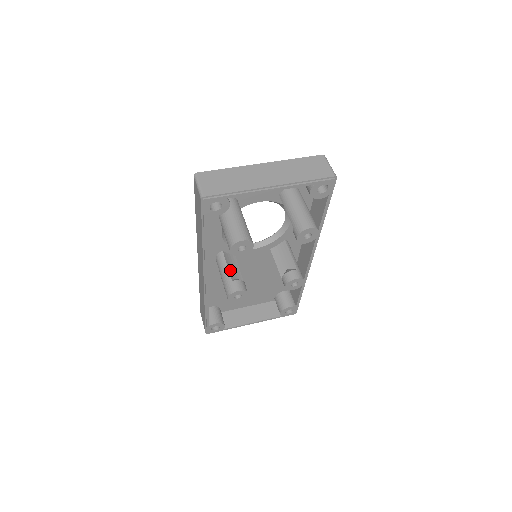
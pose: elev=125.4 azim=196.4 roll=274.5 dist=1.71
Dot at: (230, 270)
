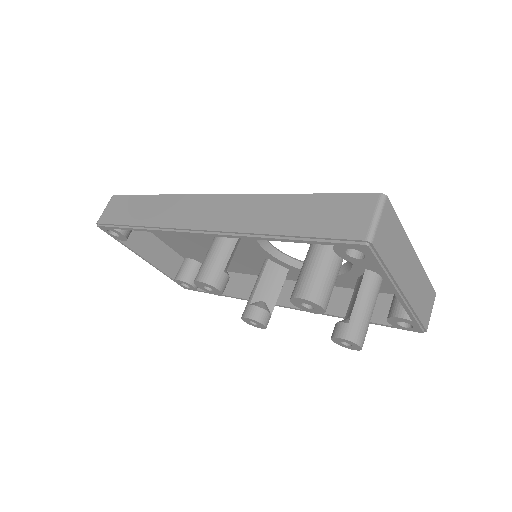
Dot at: occluded
